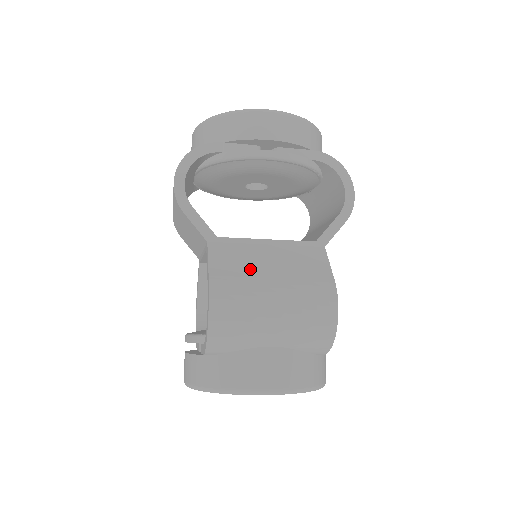
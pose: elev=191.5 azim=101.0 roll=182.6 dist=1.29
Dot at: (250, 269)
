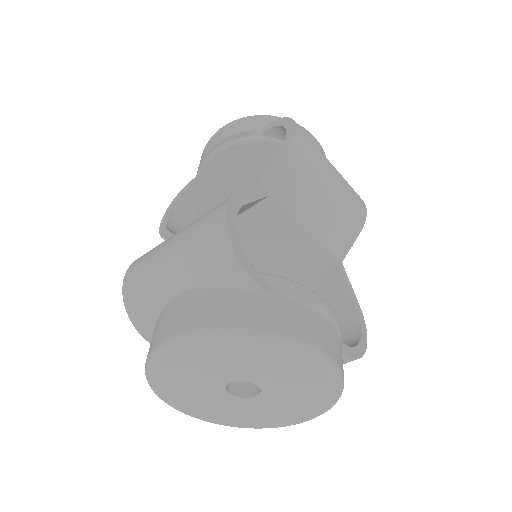
Dot at: occluded
